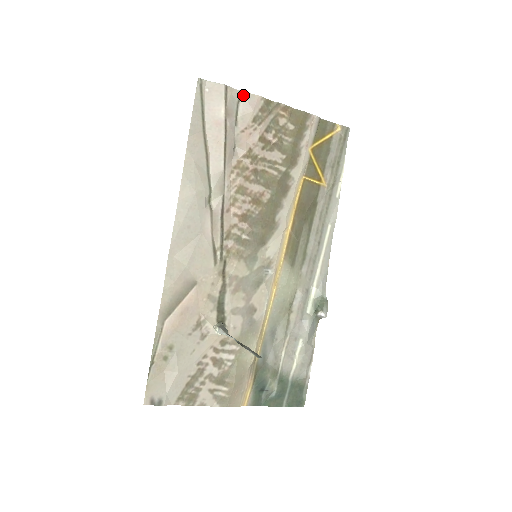
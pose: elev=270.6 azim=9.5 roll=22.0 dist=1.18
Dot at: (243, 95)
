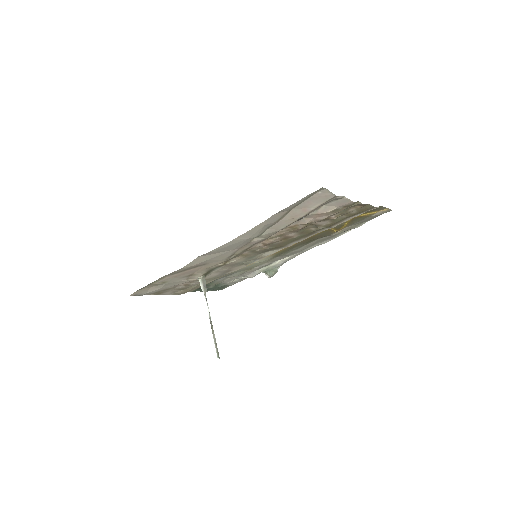
Dot at: (343, 198)
